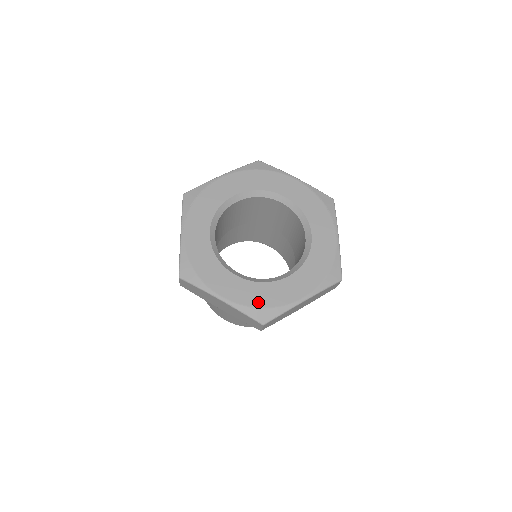
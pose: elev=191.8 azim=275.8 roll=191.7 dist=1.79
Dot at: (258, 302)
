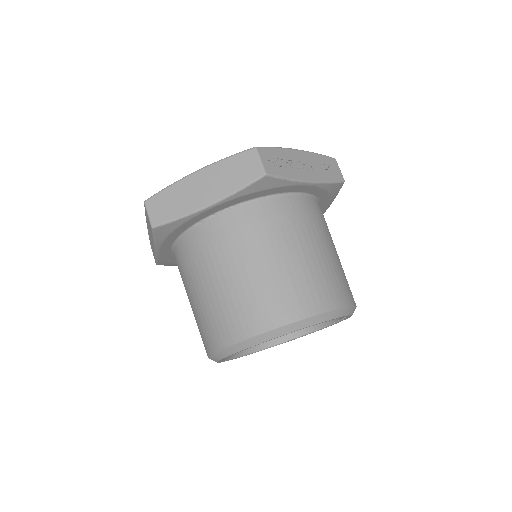
Dot at: occluded
